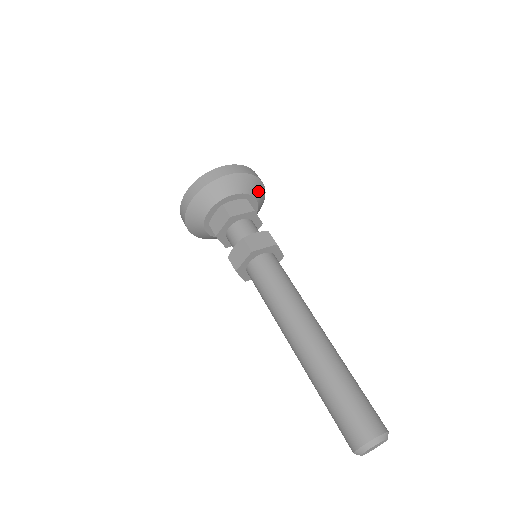
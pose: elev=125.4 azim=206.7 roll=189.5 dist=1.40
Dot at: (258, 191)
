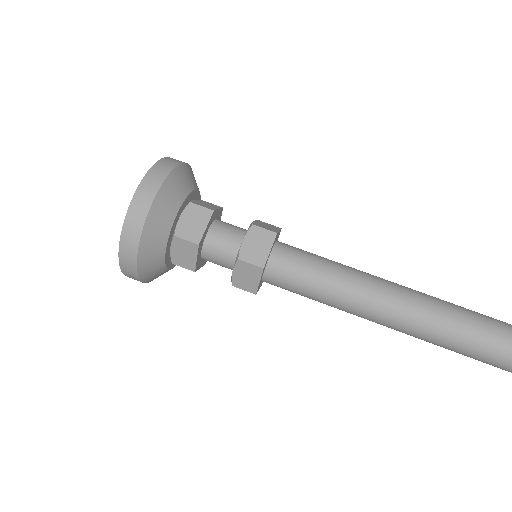
Dot at: occluded
